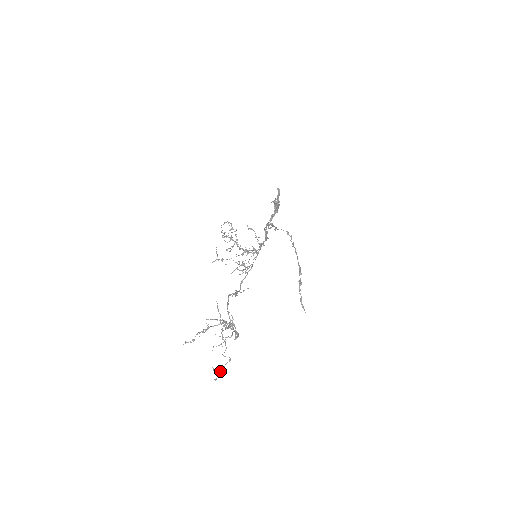
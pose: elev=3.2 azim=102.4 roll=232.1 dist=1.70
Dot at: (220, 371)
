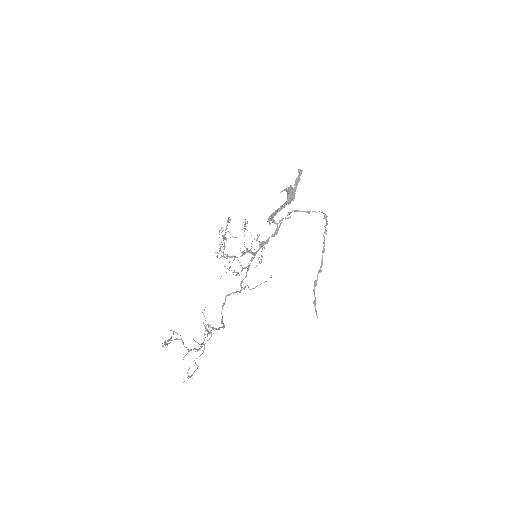
Dot at: (191, 375)
